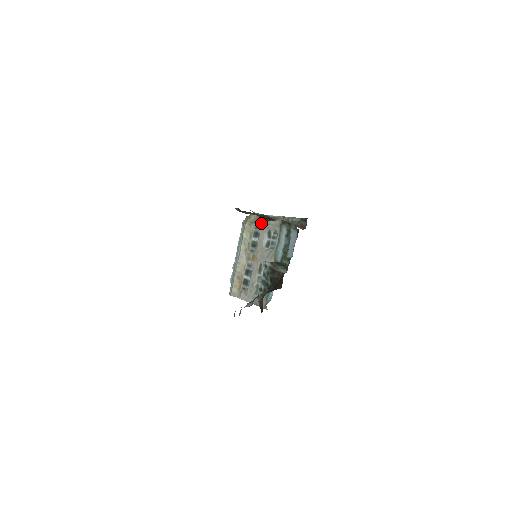
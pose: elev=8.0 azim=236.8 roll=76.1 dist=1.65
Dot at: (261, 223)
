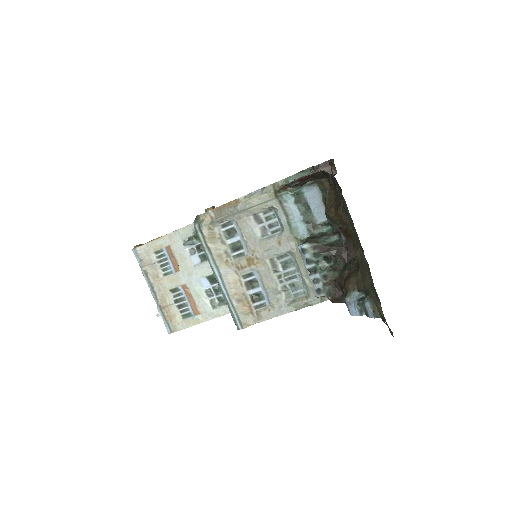
Dot at: (234, 214)
